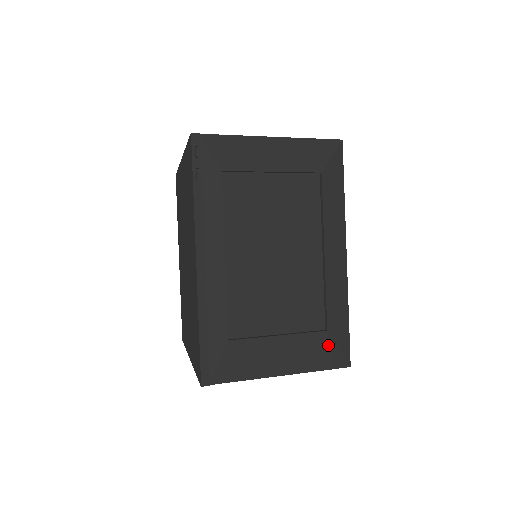
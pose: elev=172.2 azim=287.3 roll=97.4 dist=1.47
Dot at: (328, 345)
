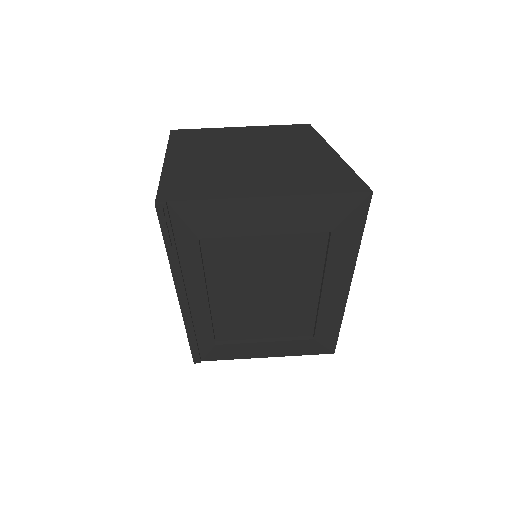
Dot at: (313, 345)
